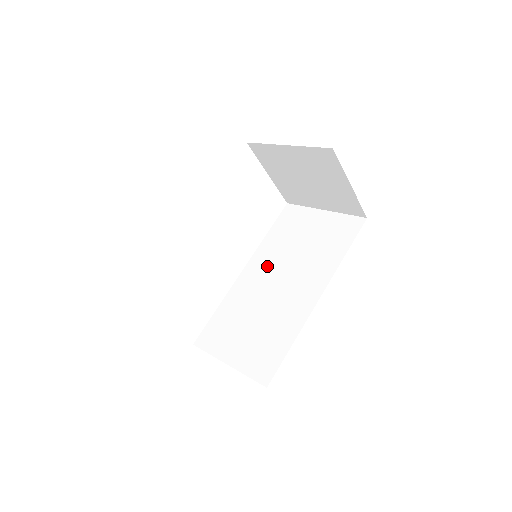
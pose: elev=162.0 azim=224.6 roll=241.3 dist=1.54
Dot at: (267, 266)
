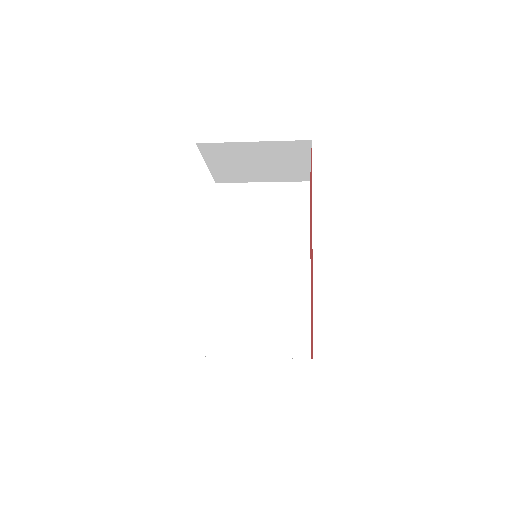
Dot at: (238, 254)
